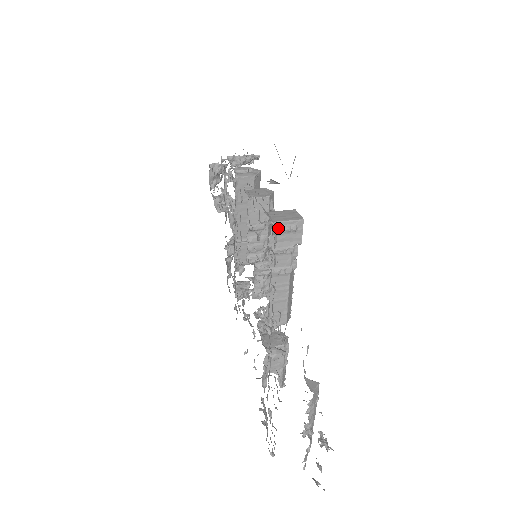
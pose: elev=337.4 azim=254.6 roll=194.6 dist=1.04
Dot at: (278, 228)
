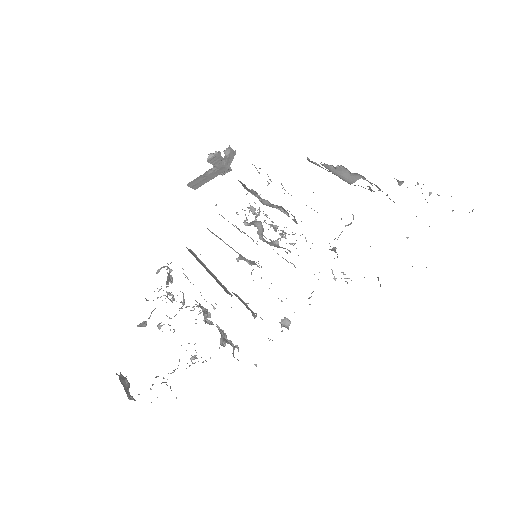
Dot at: occluded
